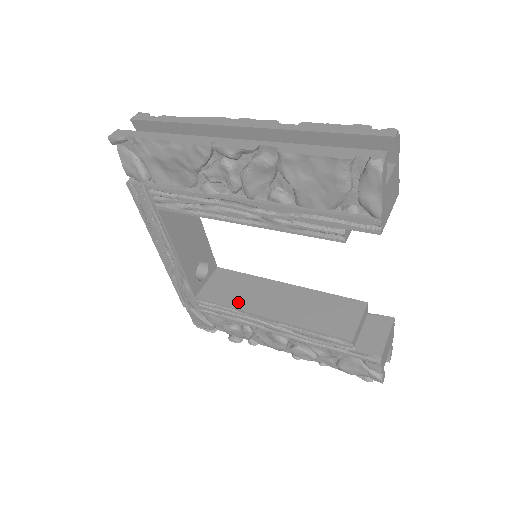
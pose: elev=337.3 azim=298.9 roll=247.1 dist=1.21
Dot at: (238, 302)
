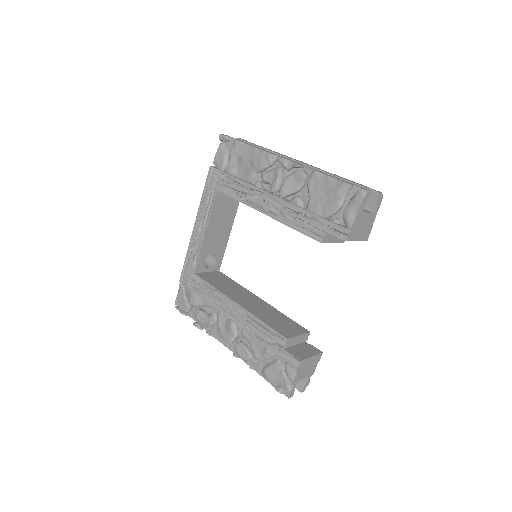
Dot at: (222, 288)
